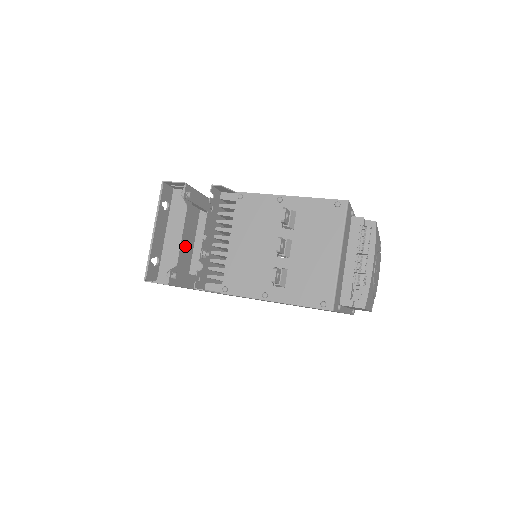
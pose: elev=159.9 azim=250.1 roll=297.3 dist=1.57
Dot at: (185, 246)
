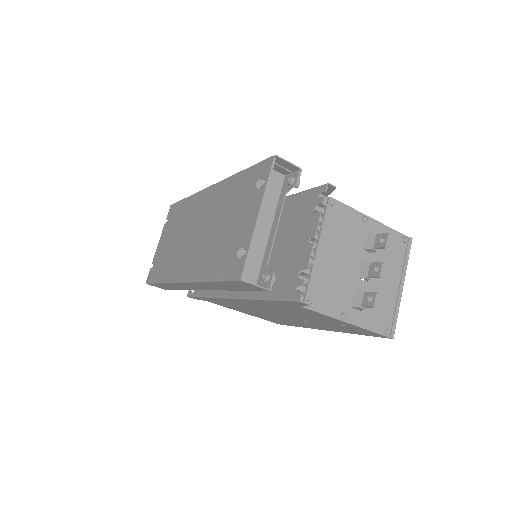
Dot at: (217, 231)
